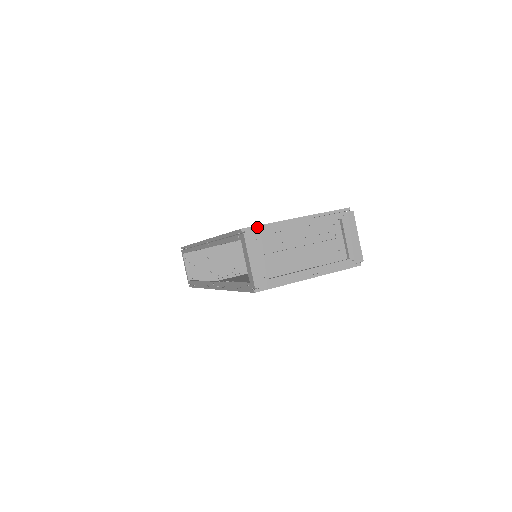
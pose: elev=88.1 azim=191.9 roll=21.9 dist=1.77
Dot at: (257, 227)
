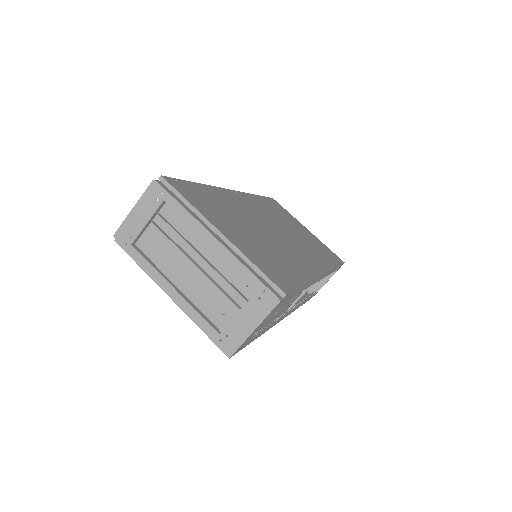
Dot at: (175, 191)
